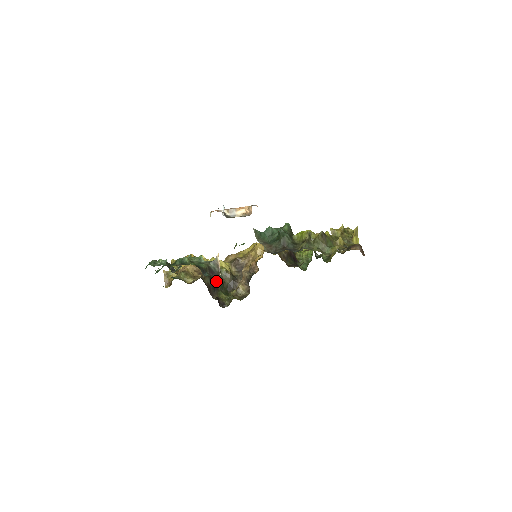
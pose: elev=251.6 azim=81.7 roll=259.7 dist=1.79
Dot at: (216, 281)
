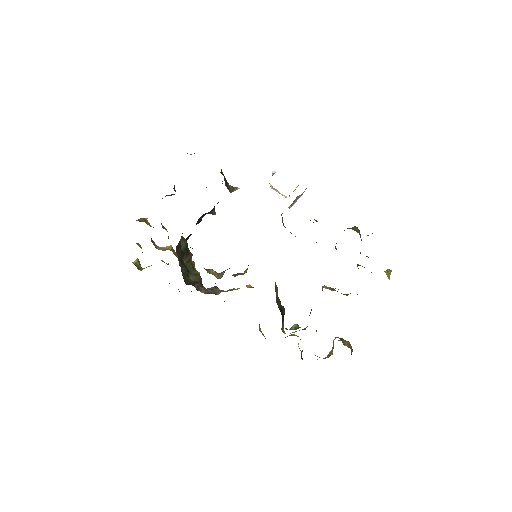
Dot at: (184, 263)
